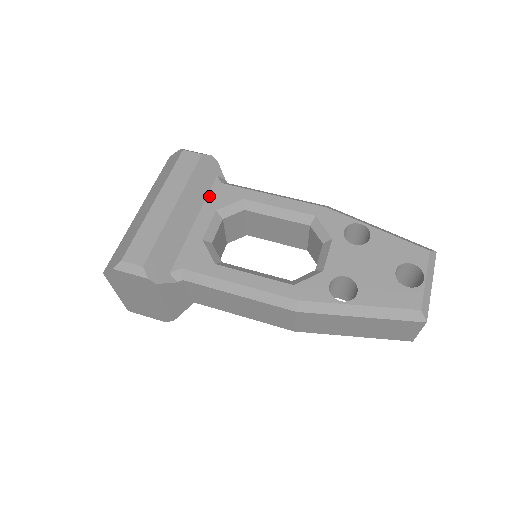
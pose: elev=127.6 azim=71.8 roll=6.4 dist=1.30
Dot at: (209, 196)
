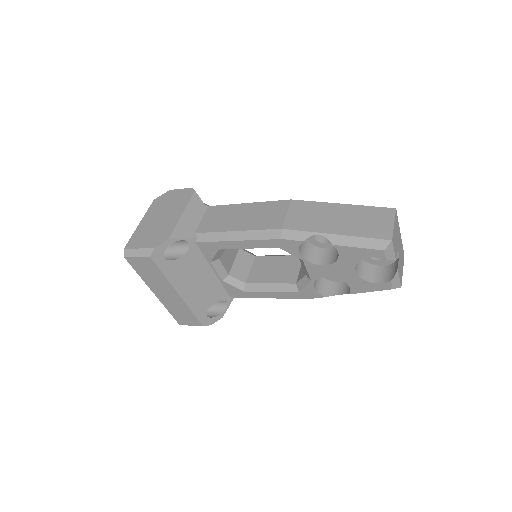
Dot at: occluded
